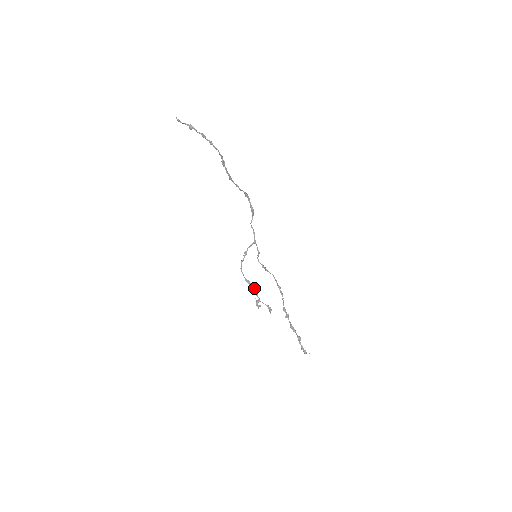
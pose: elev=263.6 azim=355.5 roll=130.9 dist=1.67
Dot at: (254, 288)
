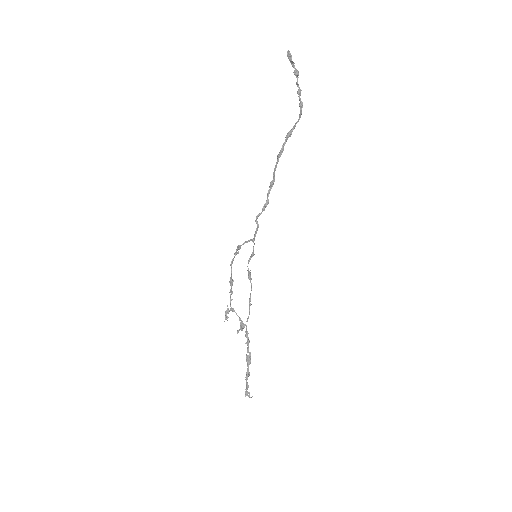
Dot at: (232, 293)
